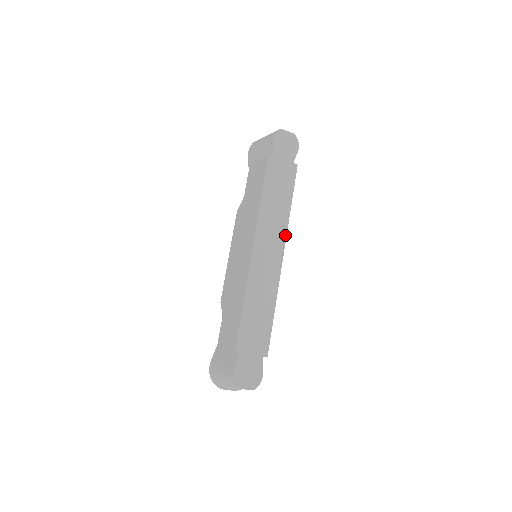
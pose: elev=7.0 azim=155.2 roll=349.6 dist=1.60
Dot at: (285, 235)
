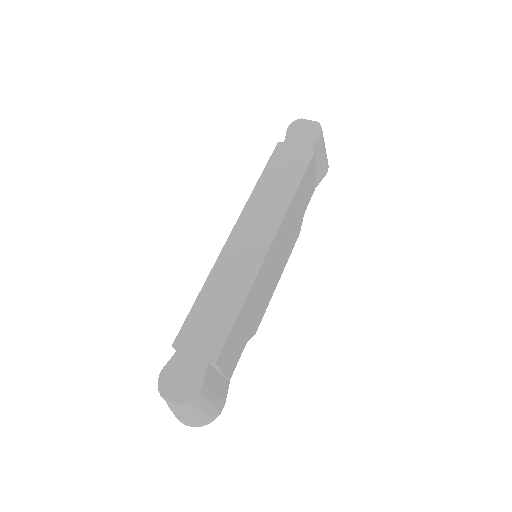
Dot at: (280, 220)
